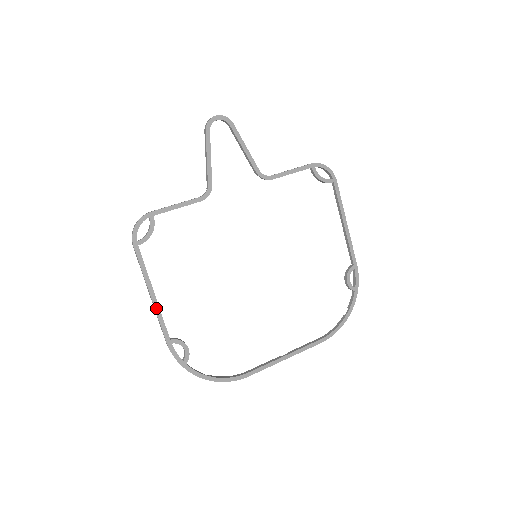
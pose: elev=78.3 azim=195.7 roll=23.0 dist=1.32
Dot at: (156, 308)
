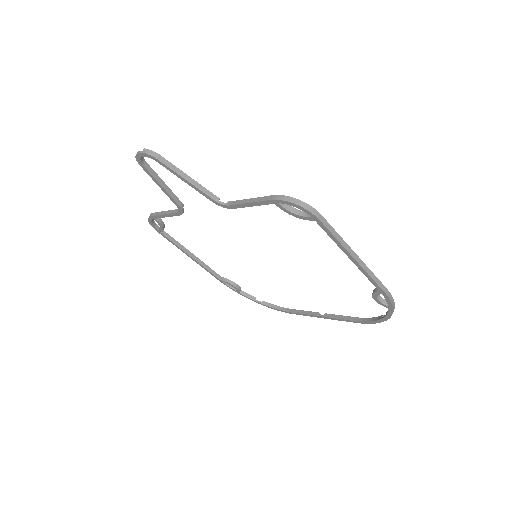
Dot at: (199, 264)
